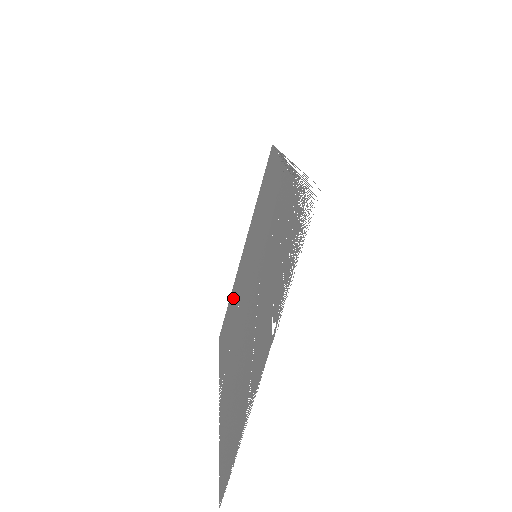
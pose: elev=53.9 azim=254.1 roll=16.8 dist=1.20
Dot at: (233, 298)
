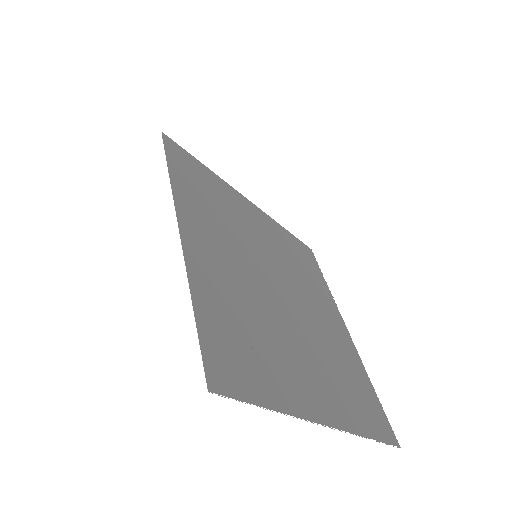
Dot at: (285, 242)
